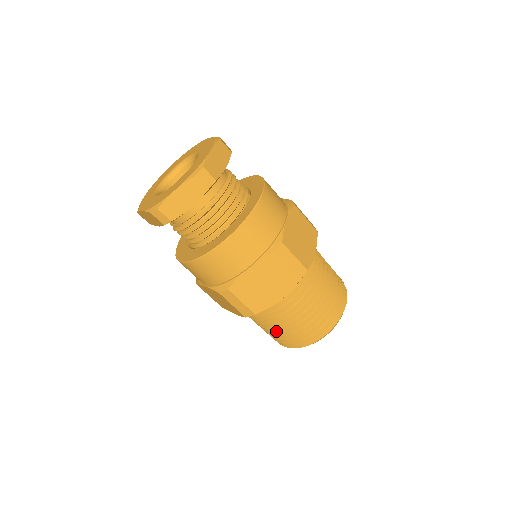
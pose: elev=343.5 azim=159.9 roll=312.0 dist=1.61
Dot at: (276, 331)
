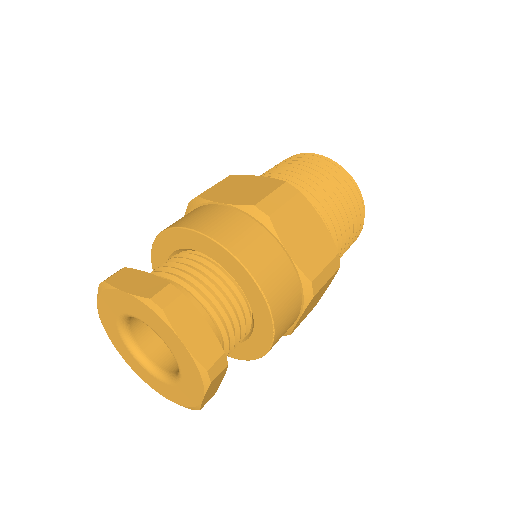
Dot at: occluded
